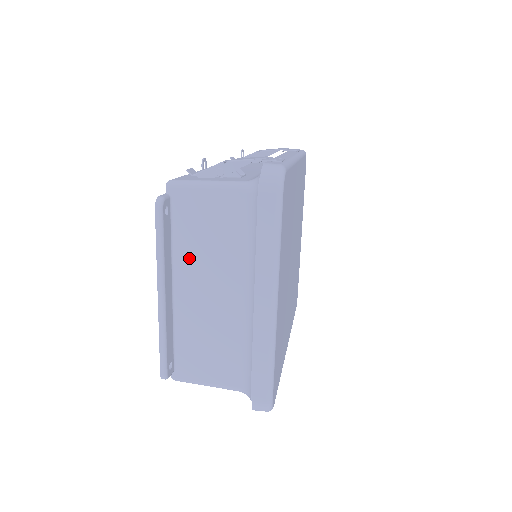
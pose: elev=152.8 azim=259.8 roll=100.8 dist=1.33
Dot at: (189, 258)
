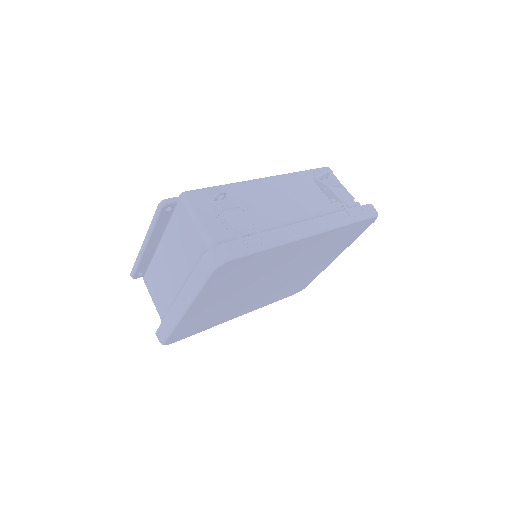
Dot at: (171, 240)
